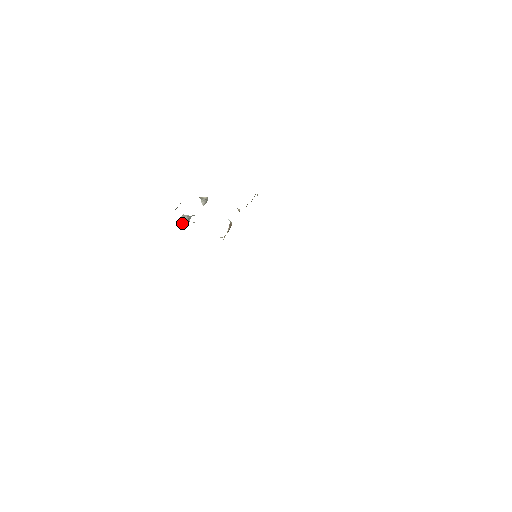
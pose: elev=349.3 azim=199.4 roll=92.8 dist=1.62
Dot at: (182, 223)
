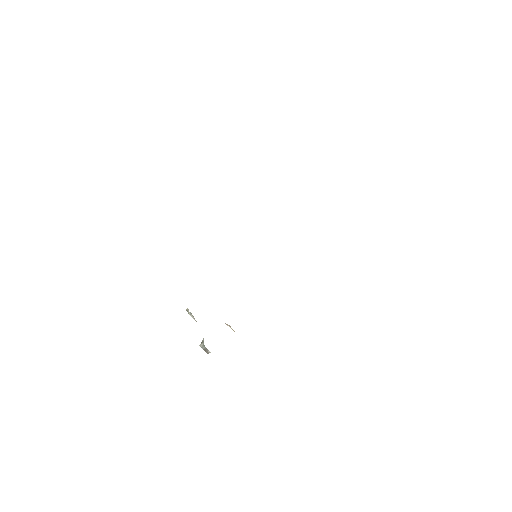
Dot at: occluded
